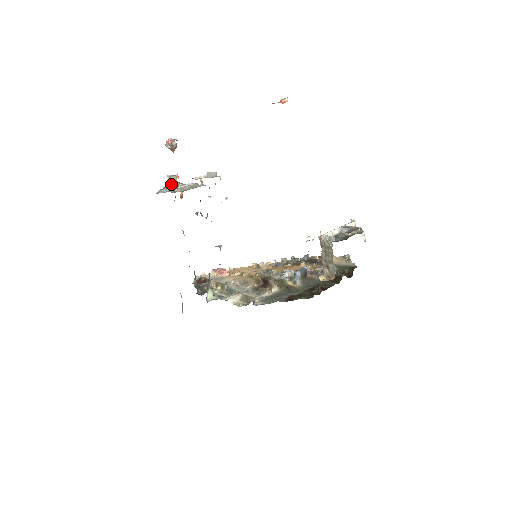
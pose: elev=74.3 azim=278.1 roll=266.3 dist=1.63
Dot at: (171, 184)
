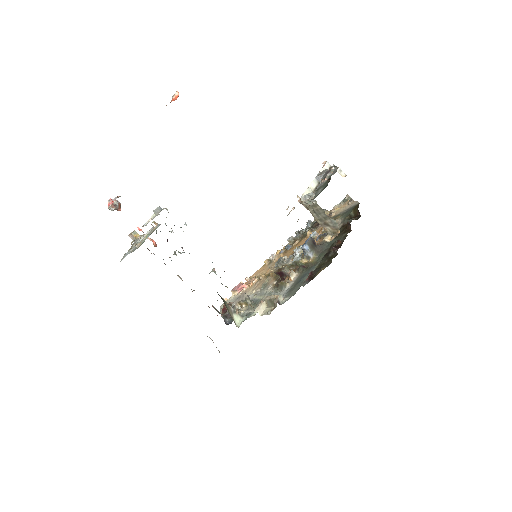
Dot at: occluded
